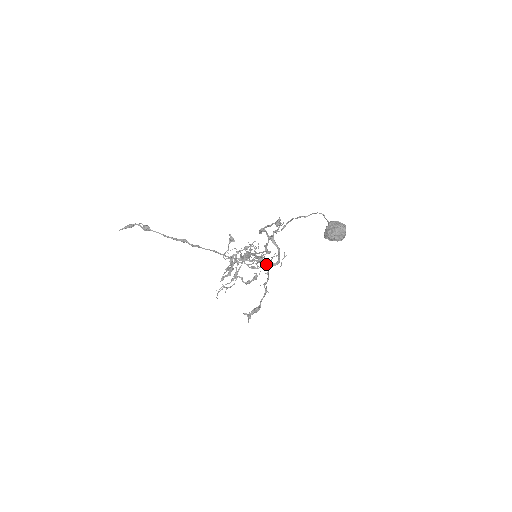
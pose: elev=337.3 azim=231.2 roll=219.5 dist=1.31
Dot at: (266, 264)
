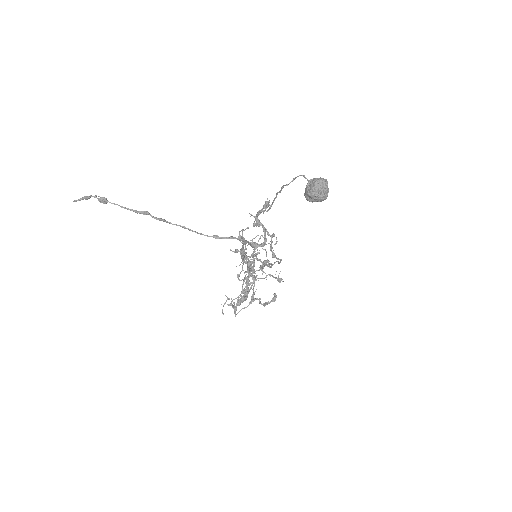
Dot at: (251, 246)
